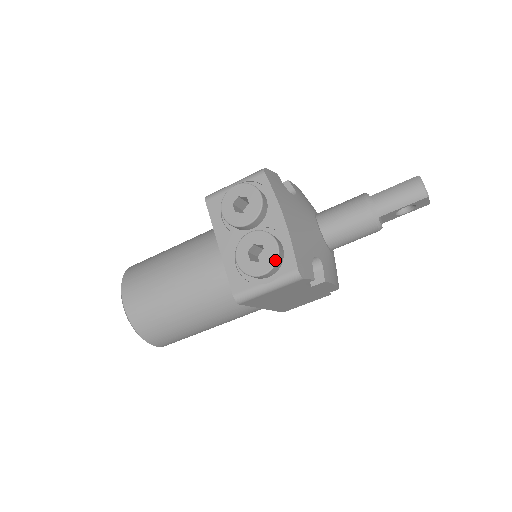
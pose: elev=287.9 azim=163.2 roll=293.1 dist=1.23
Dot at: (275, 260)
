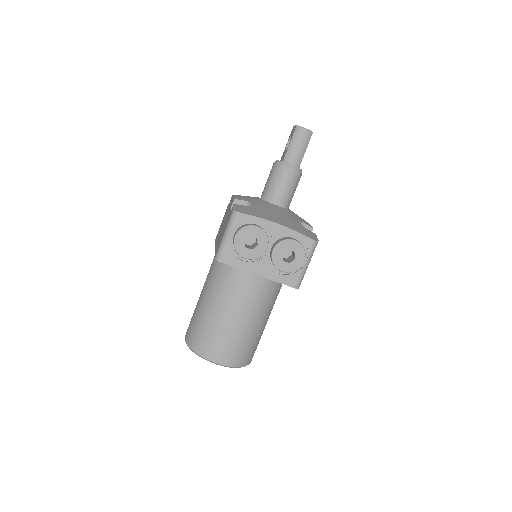
Dot at: (302, 249)
